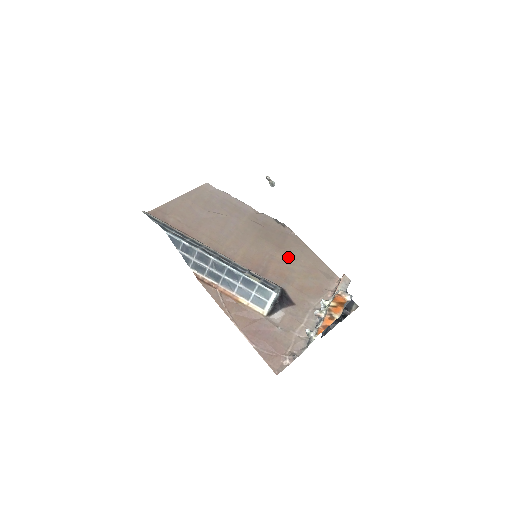
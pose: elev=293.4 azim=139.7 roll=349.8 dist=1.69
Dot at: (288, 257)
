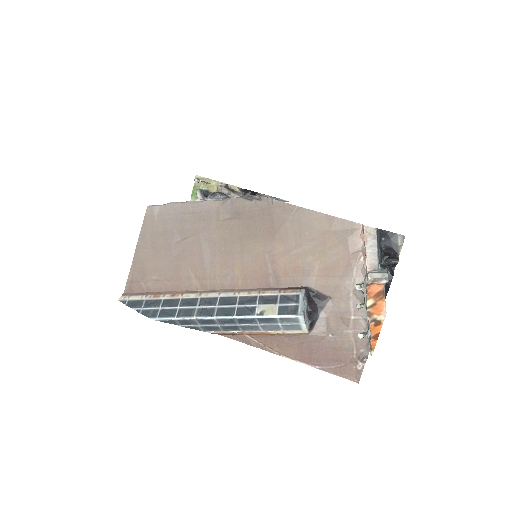
Dot at: (289, 240)
